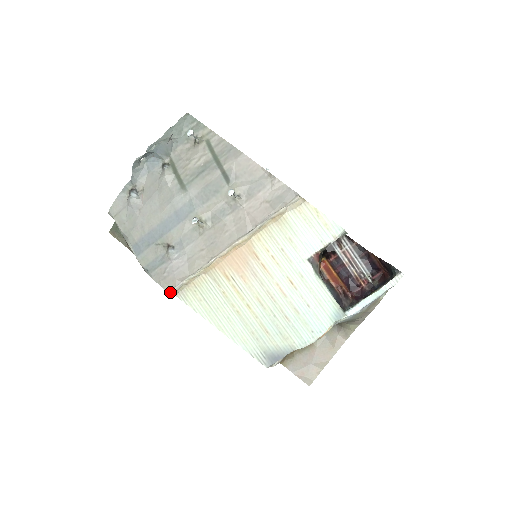
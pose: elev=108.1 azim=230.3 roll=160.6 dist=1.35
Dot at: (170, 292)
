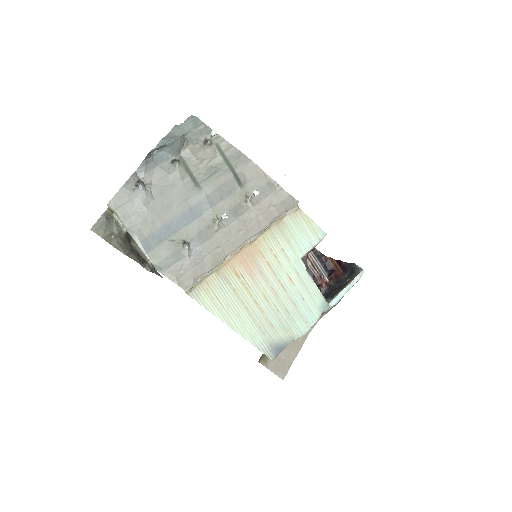
Dot at: (185, 290)
